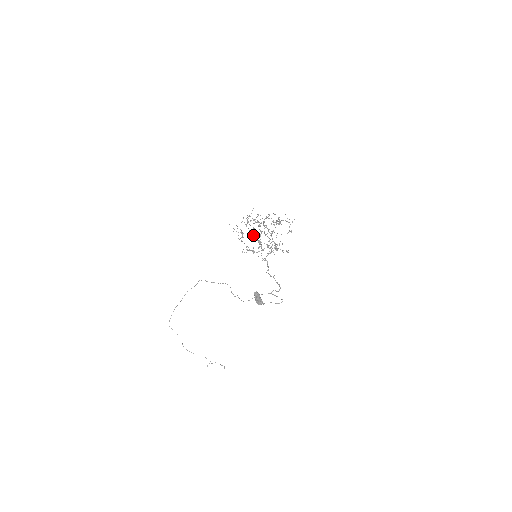
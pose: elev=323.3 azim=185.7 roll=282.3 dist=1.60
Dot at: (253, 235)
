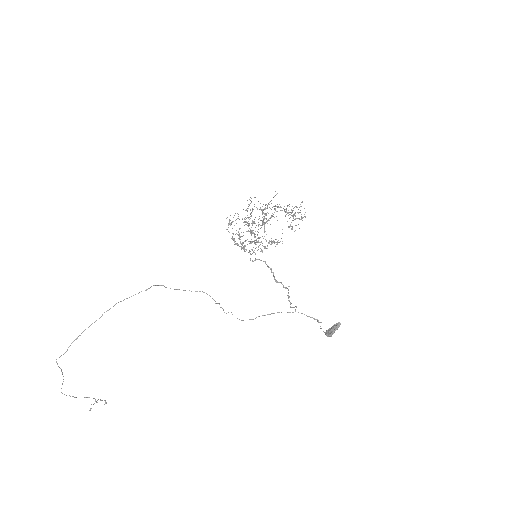
Dot at: occluded
